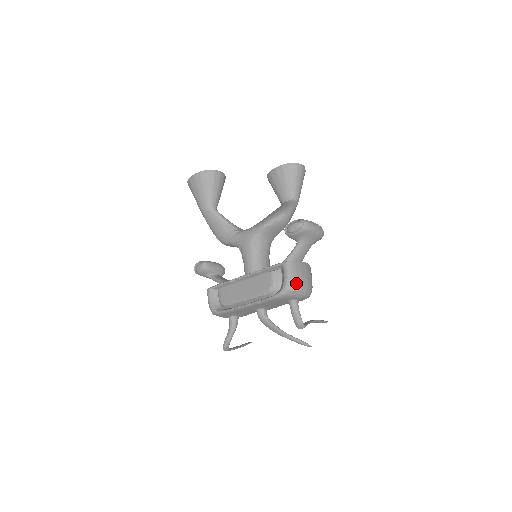
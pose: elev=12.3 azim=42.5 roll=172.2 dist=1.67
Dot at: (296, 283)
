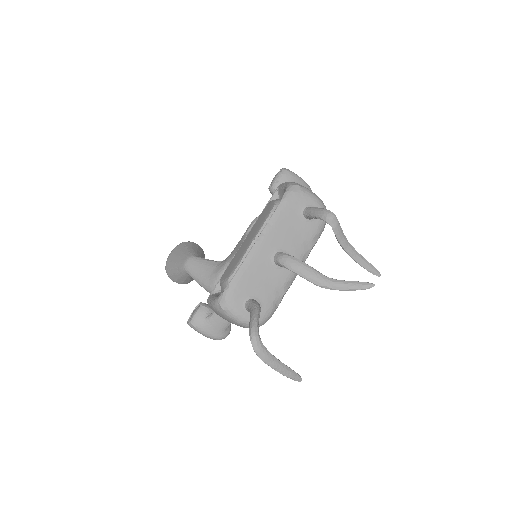
Dot at: (298, 184)
